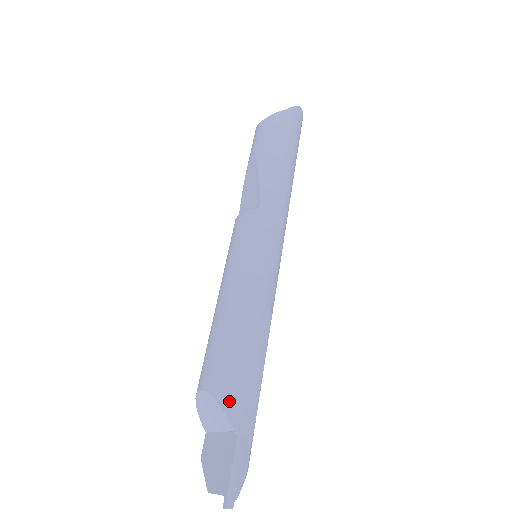
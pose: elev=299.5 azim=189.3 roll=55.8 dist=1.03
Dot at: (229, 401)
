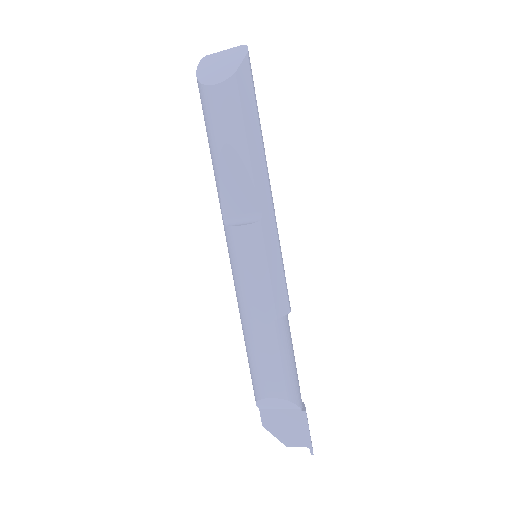
Dot at: (295, 395)
